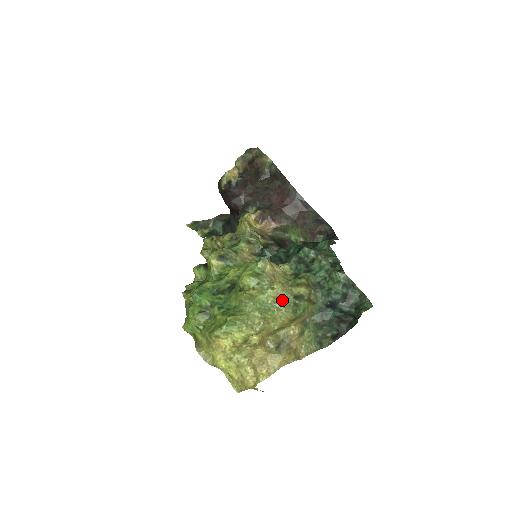
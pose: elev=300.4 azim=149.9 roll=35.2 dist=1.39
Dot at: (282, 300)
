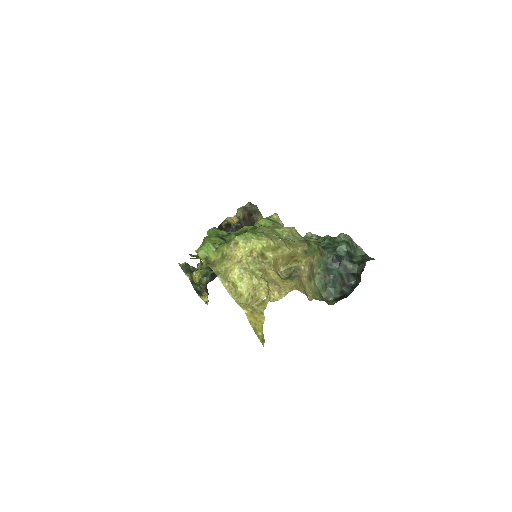
Dot at: (295, 237)
